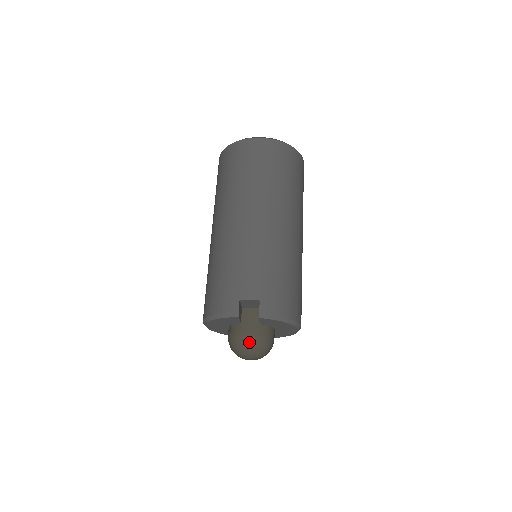
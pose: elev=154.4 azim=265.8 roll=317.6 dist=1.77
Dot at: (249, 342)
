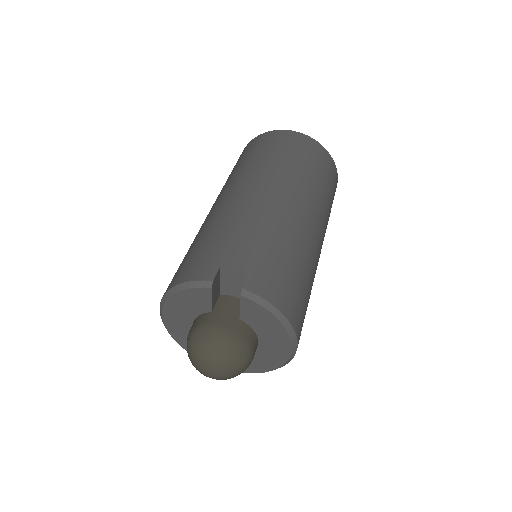
Dot at: (216, 337)
